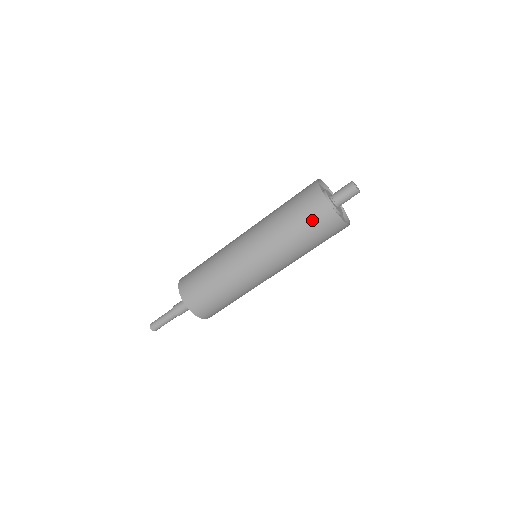
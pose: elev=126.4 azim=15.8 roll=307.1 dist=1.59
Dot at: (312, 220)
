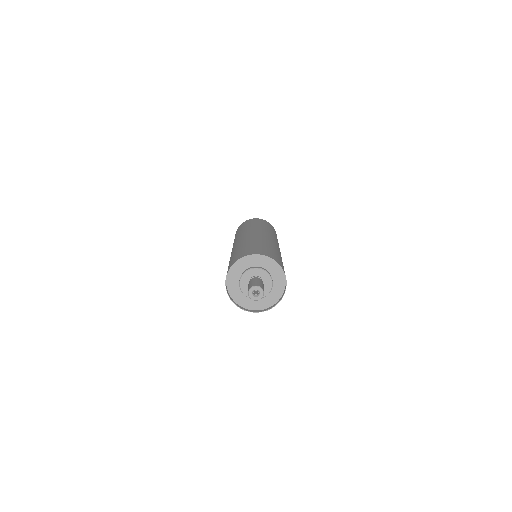
Dot at: occluded
